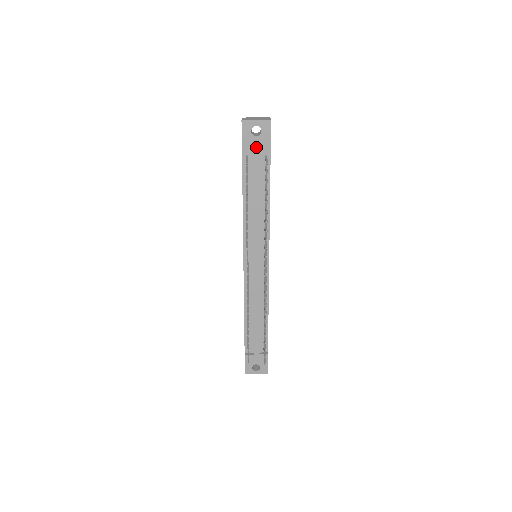
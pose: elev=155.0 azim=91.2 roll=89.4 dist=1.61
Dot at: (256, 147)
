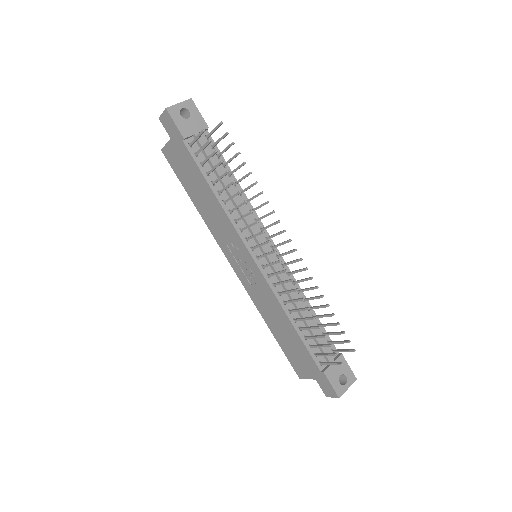
Dot at: (194, 129)
